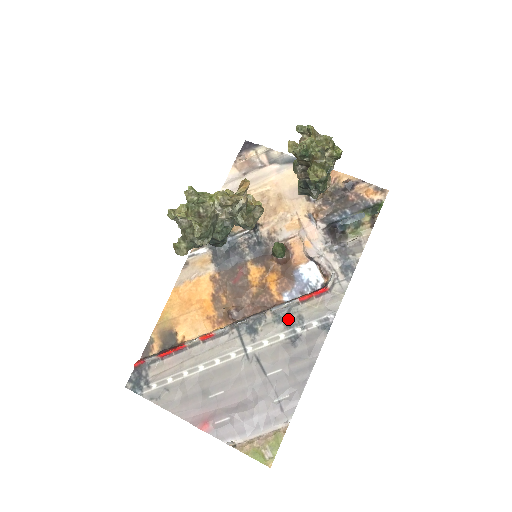
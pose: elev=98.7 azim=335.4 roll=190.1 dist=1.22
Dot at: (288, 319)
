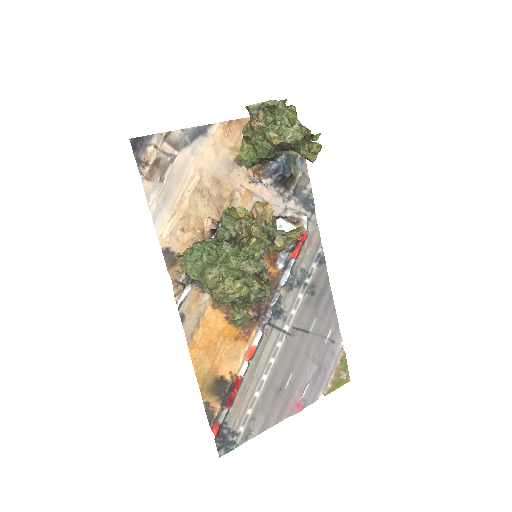
Dot at: (296, 280)
